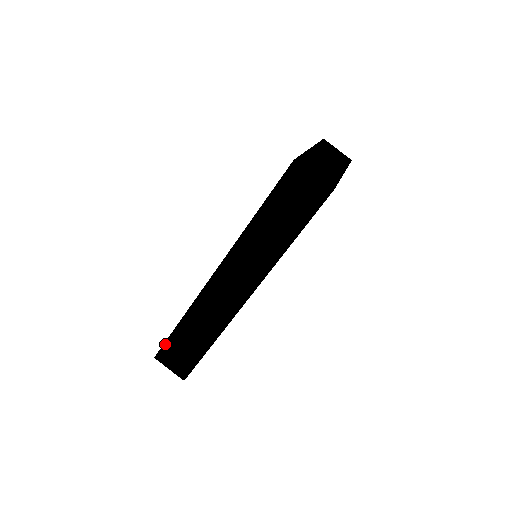
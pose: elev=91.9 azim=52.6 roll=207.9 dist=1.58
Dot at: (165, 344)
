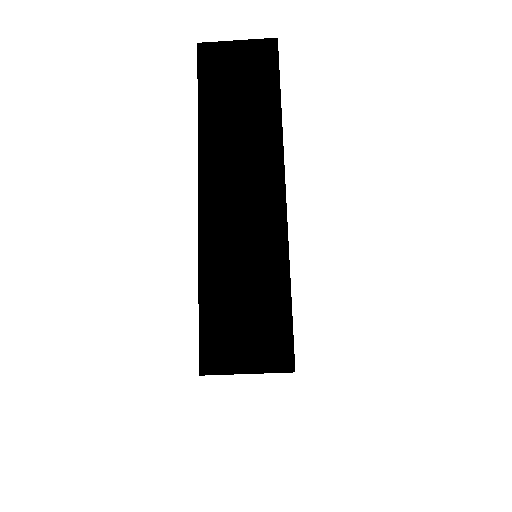
Dot at: occluded
